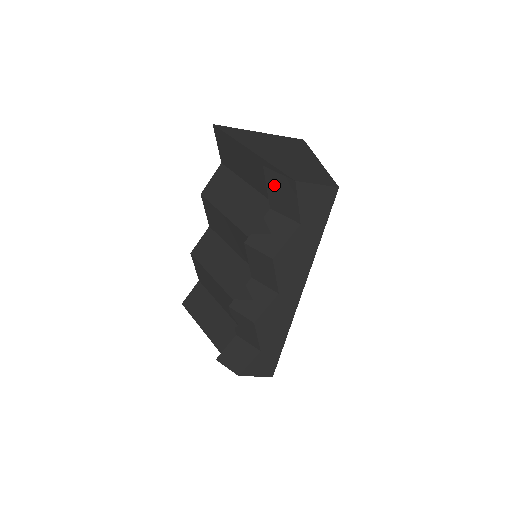
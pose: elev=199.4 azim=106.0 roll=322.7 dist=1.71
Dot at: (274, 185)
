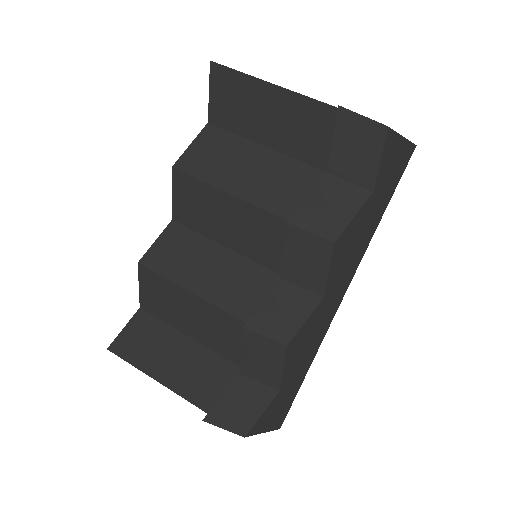
Dot at: (348, 135)
